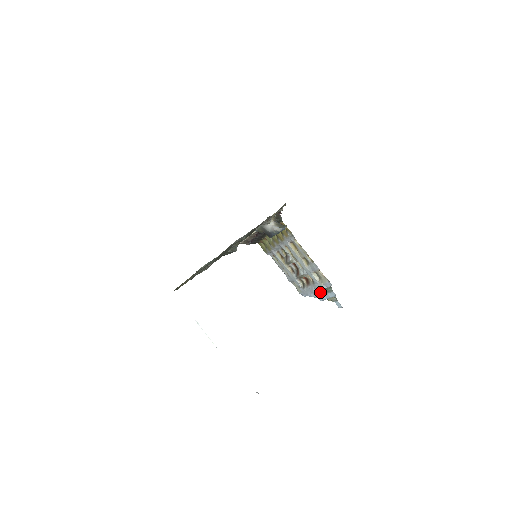
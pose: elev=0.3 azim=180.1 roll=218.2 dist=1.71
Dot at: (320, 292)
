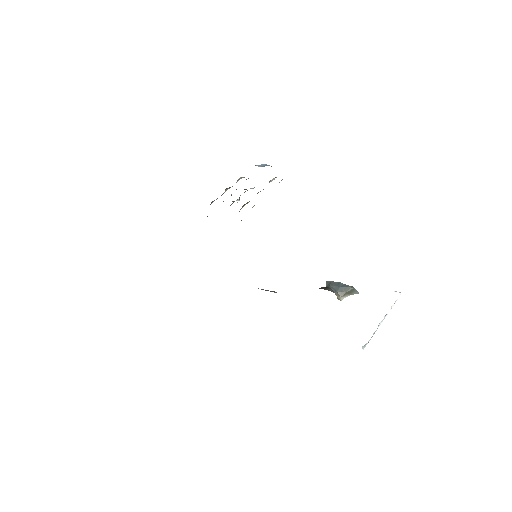
Dot at: occluded
